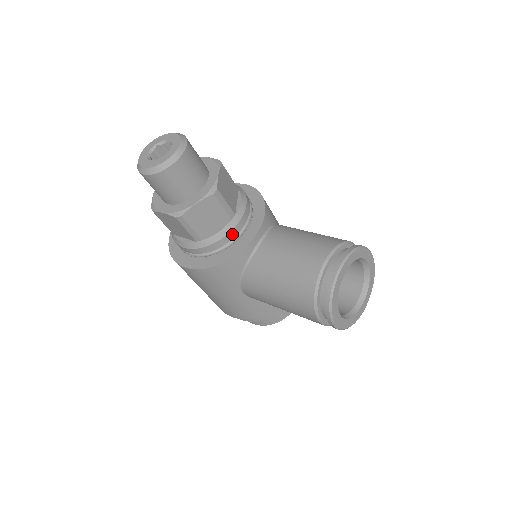
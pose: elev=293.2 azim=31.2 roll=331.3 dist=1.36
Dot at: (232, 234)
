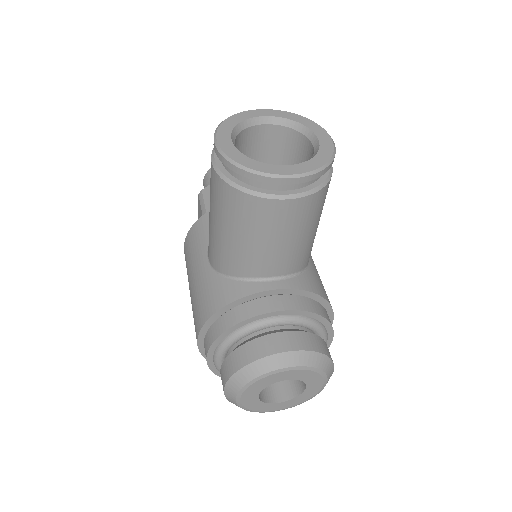
Dot at: occluded
